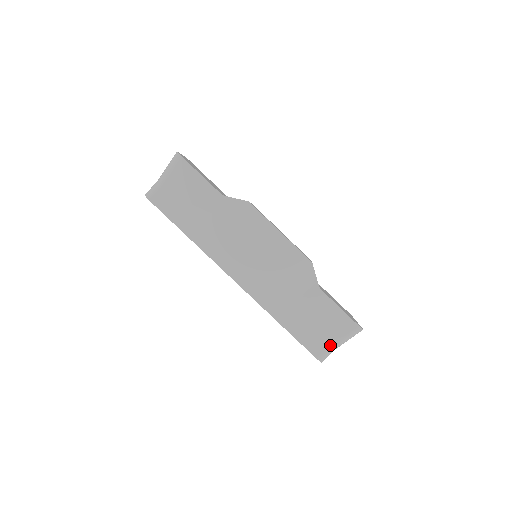
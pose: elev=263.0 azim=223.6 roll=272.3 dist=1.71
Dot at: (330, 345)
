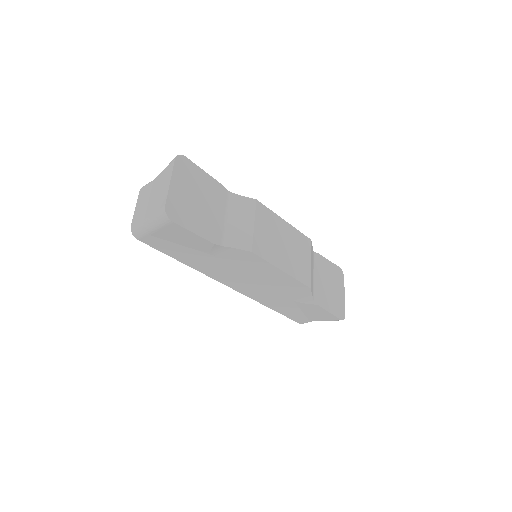
Dot at: occluded
